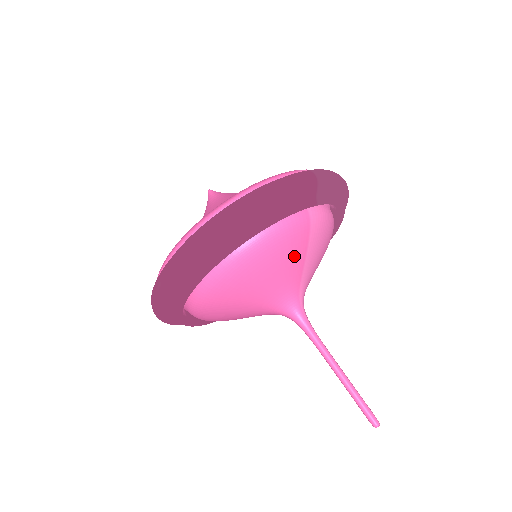
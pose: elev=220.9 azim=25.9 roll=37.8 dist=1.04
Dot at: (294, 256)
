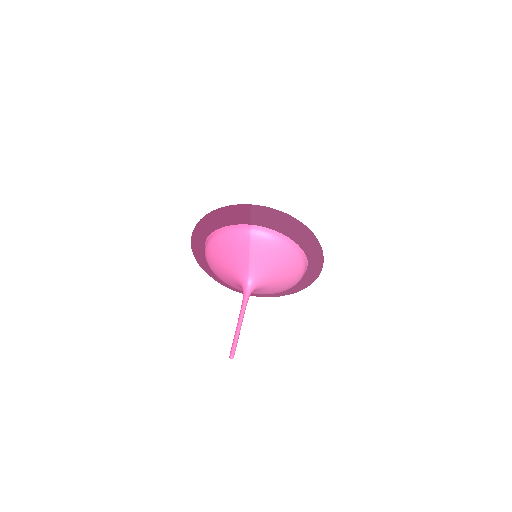
Dot at: (240, 250)
